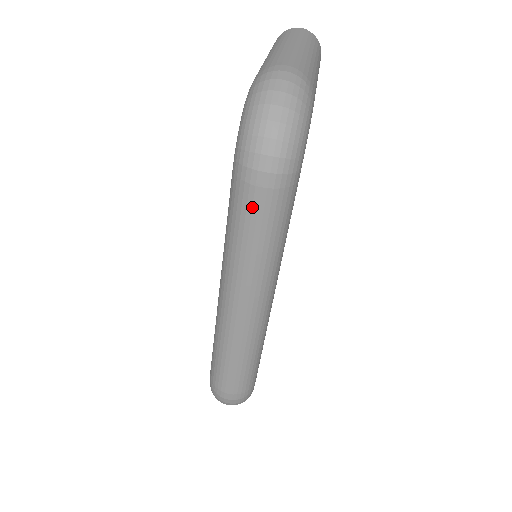
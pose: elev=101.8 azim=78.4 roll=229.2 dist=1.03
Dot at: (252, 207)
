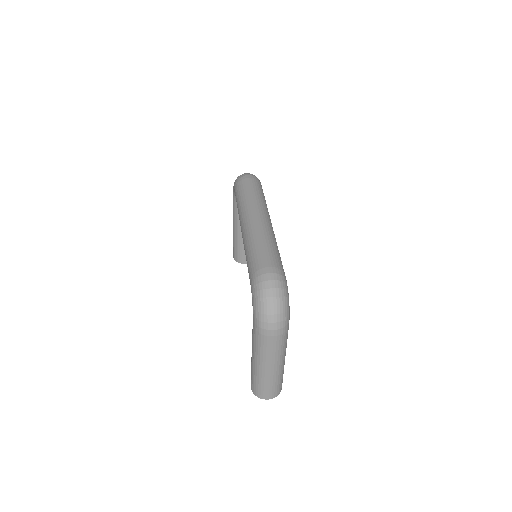
Dot at: (247, 183)
